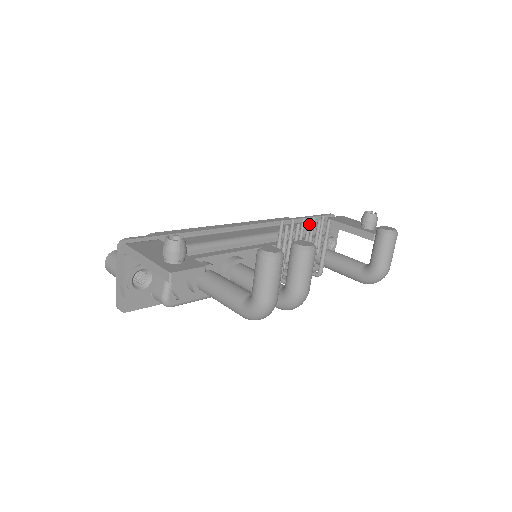
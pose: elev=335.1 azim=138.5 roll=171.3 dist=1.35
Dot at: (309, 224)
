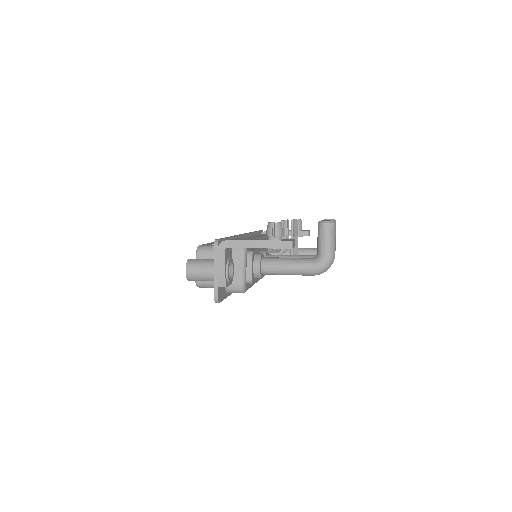
Dot at: (295, 221)
